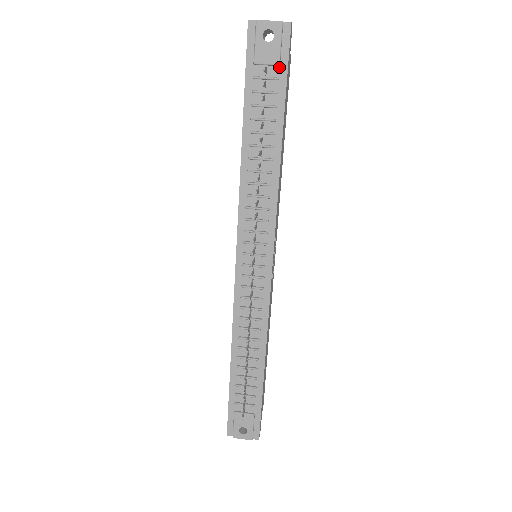
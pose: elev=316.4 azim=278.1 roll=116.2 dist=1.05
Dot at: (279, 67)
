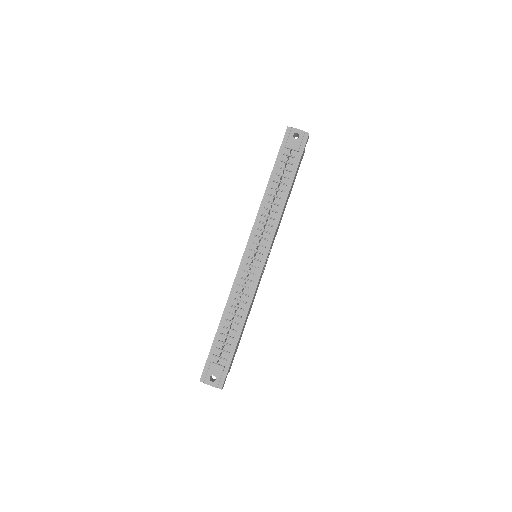
Dot at: (298, 152)
